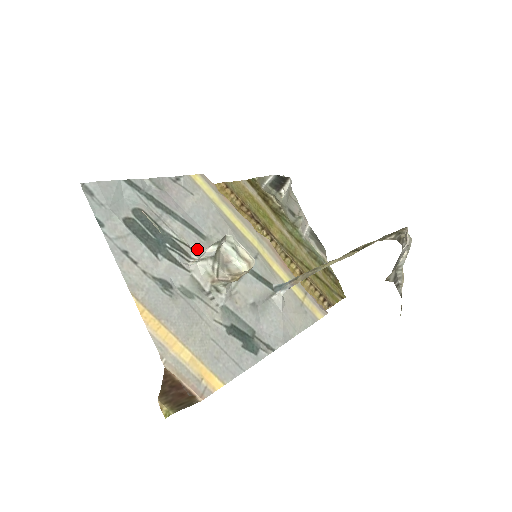
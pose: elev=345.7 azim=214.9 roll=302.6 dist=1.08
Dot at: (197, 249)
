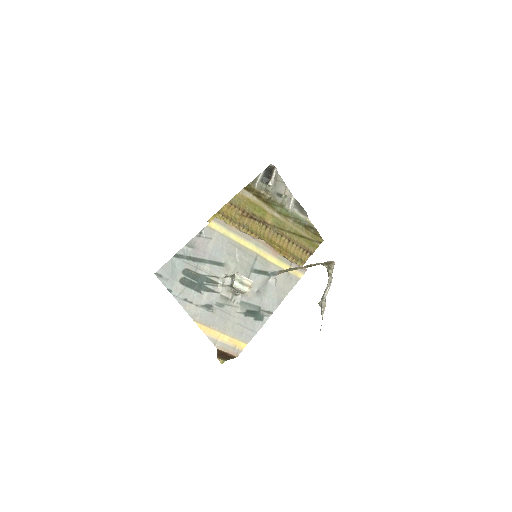
Dot at: (221, 275)
